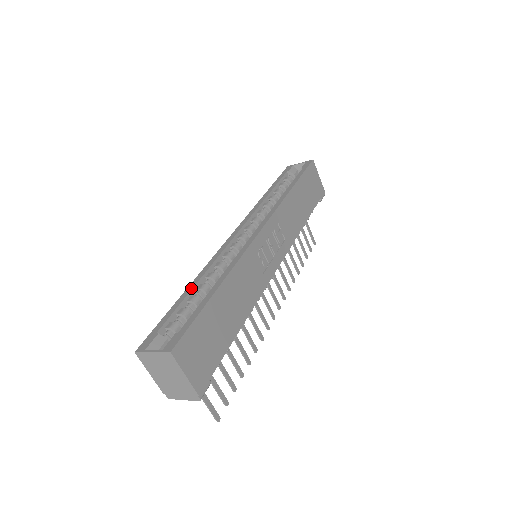
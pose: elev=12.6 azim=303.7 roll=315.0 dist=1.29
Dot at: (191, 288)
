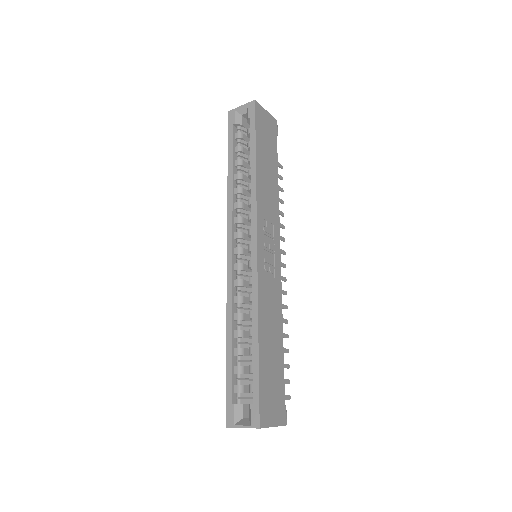
Dot at: (230, 341)
